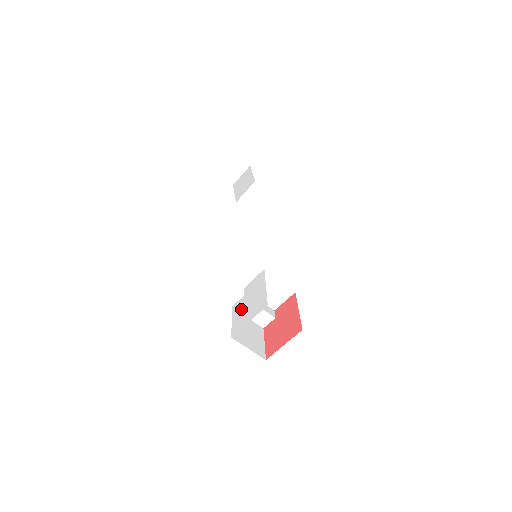
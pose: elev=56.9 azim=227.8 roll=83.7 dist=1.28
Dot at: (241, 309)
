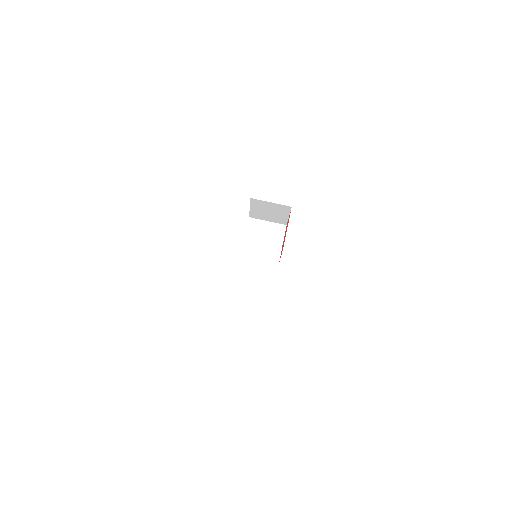
Dot at: occluded
